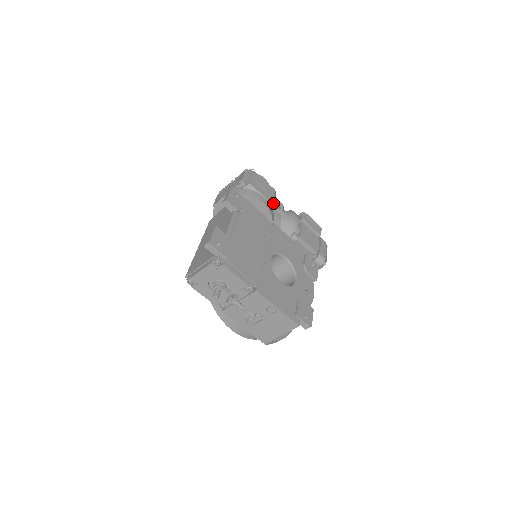
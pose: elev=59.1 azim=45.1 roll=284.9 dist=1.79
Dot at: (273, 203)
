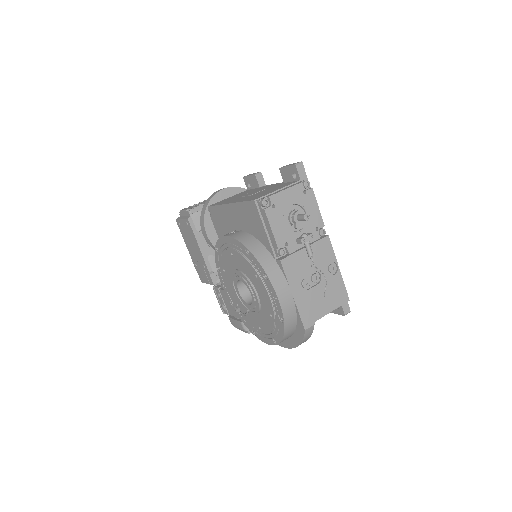
Dot at: occluded
